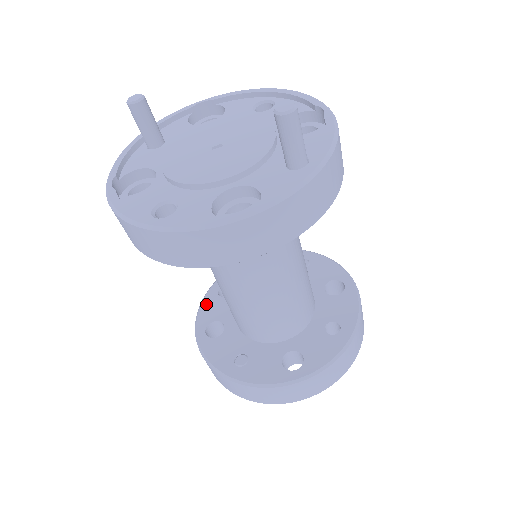
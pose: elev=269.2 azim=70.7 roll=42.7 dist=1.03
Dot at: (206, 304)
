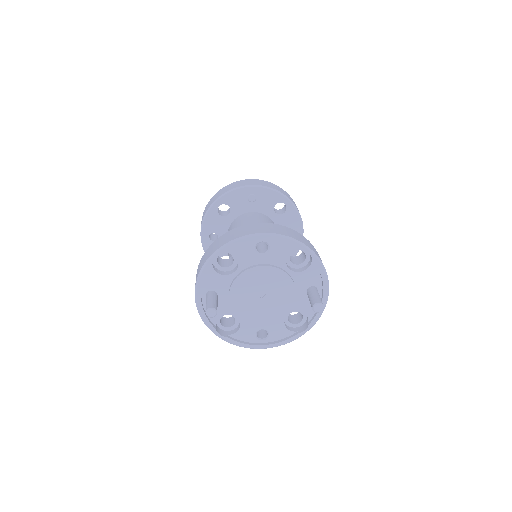
Dot at: occluded
